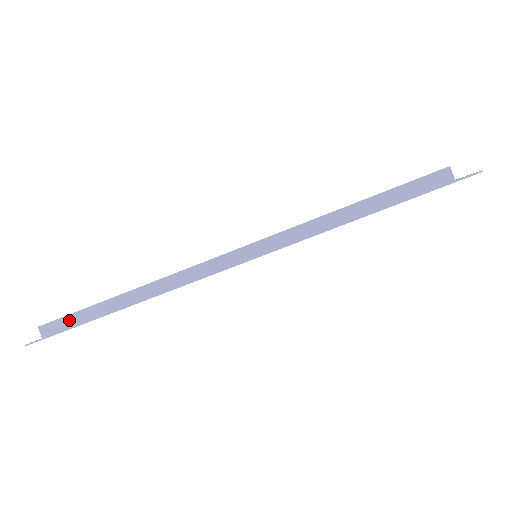
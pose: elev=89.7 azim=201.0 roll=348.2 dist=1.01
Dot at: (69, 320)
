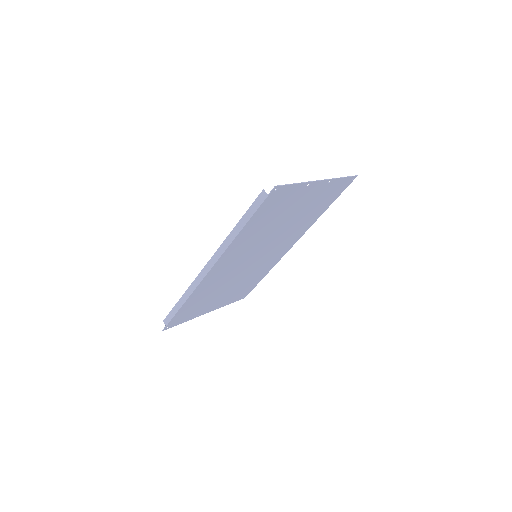
Dot at: (171, 314)
